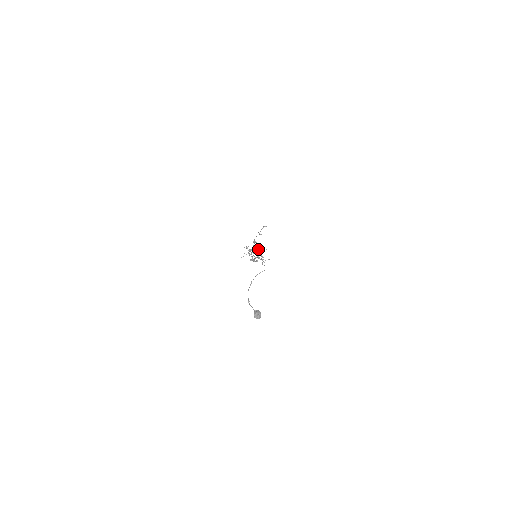
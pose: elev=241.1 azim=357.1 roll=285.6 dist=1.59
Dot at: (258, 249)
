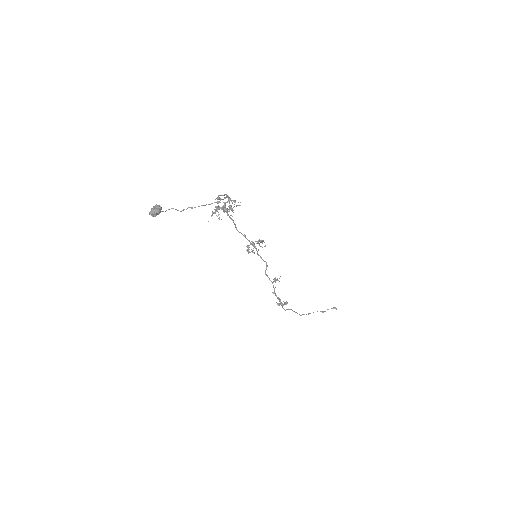
Dot at: occluded
